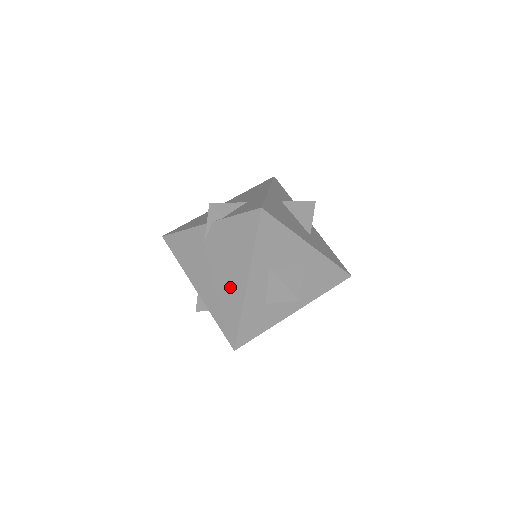
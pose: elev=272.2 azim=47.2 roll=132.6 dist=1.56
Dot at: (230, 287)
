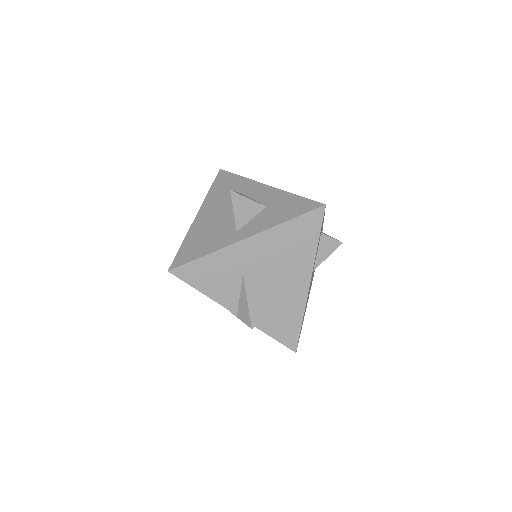
Dot at: occluded
